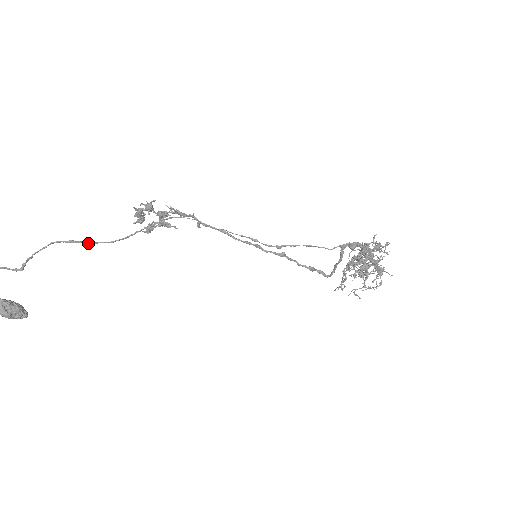
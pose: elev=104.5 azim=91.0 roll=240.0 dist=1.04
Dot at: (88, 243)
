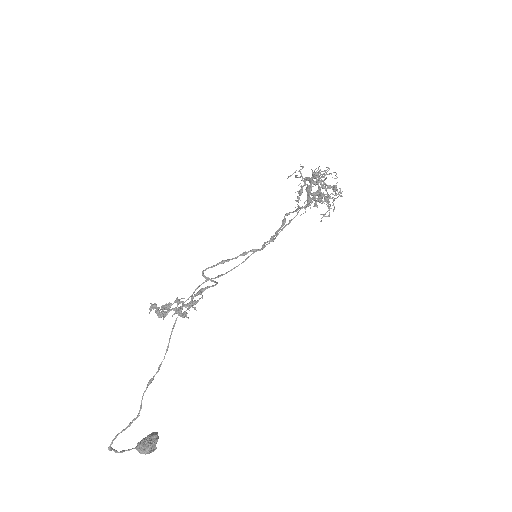
Dot at: occluded
